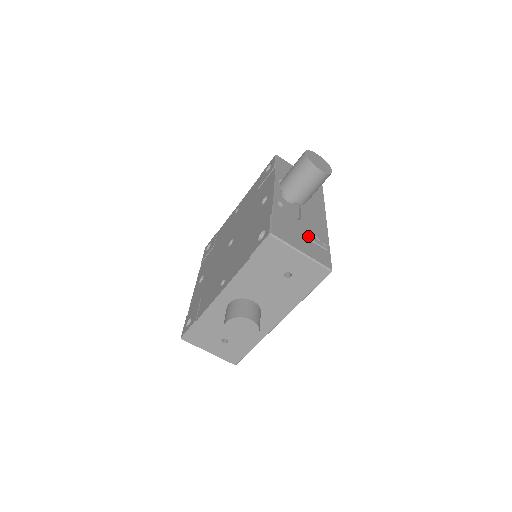
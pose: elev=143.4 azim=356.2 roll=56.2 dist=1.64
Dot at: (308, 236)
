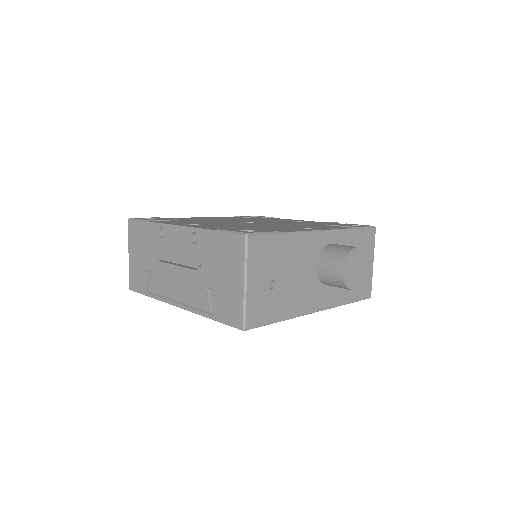
Dot at: occluded
